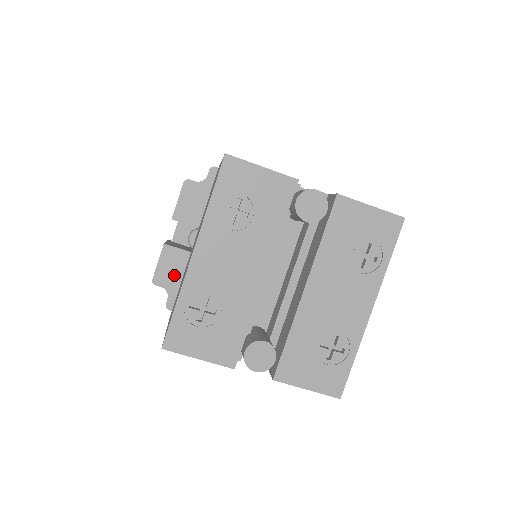
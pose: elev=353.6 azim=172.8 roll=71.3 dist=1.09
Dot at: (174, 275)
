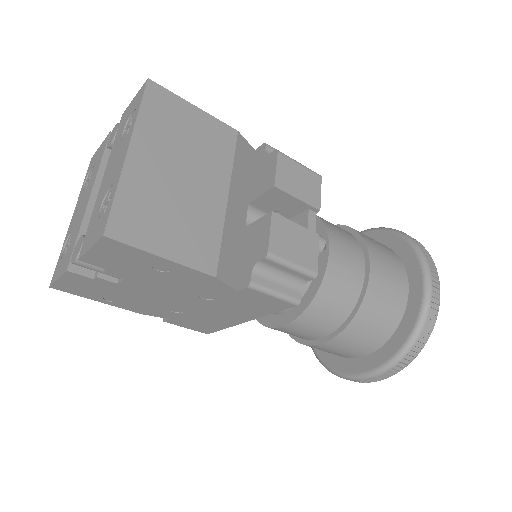
Dot at: occluded
